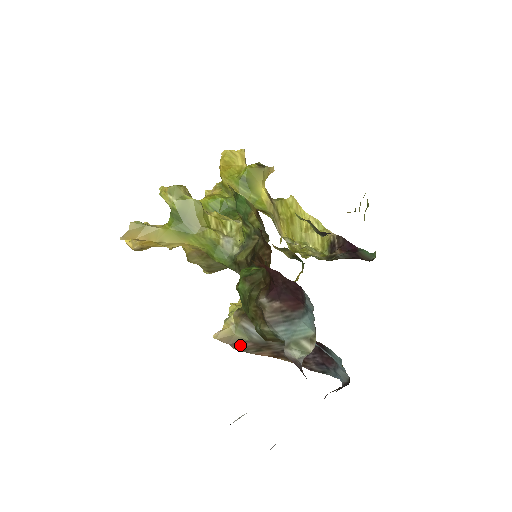
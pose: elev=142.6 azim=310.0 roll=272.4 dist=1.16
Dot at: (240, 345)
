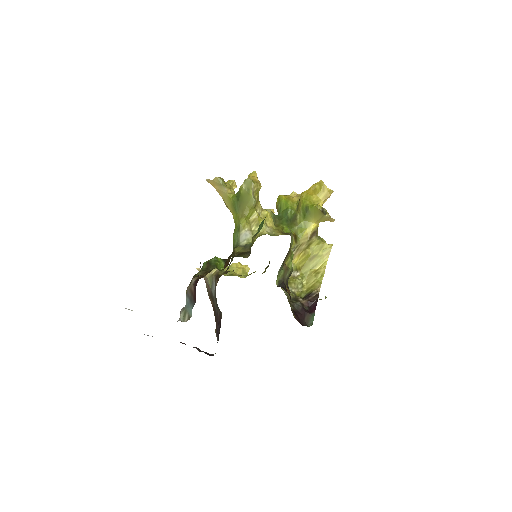
Dot at: (208, 285)
